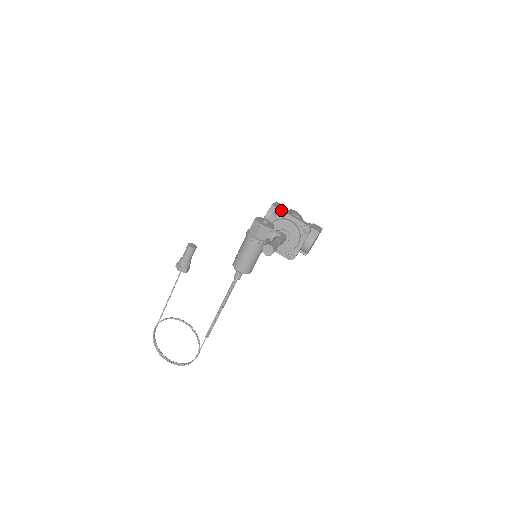
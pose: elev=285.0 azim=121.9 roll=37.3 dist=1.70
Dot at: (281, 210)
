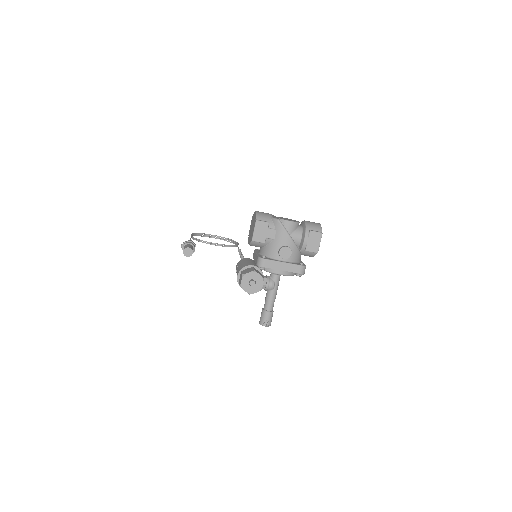
Dot at: (265, 267)
